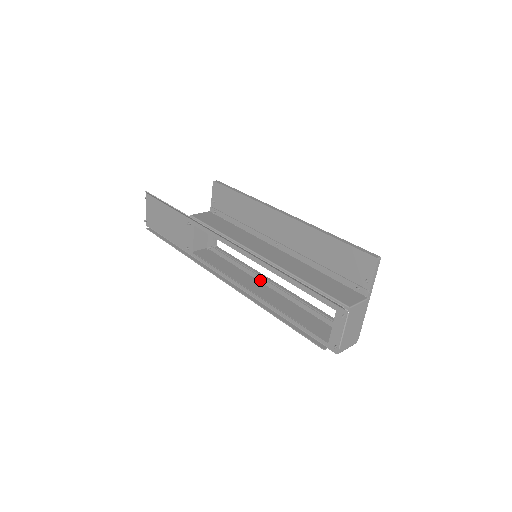
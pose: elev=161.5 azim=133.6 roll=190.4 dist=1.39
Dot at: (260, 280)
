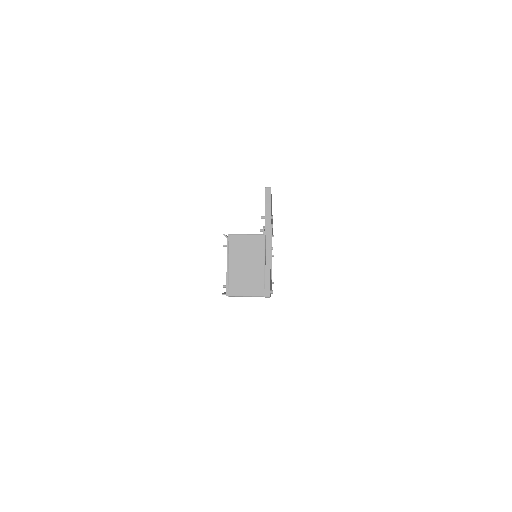
Dot at: occluded
